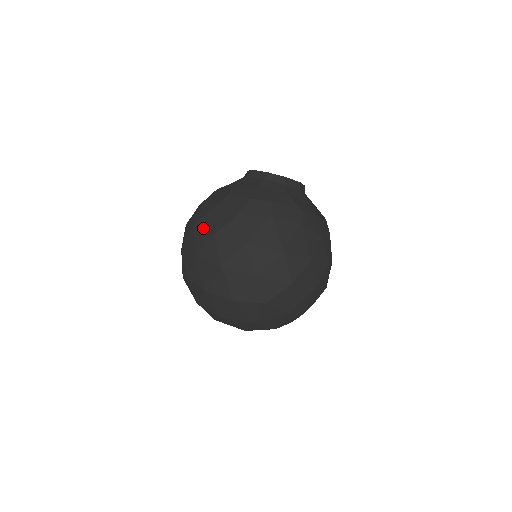
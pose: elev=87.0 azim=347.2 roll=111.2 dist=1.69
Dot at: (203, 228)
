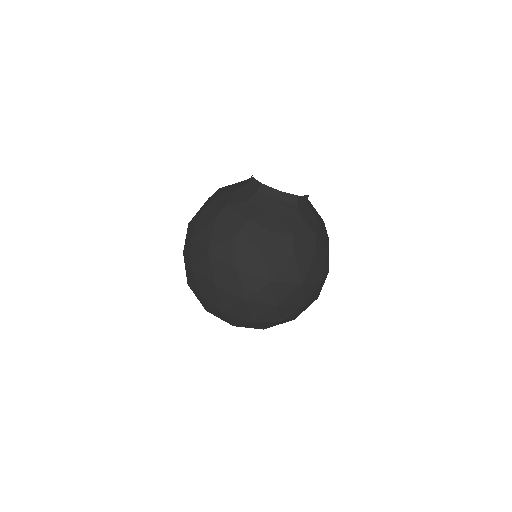
Dot at: (222, 259)
